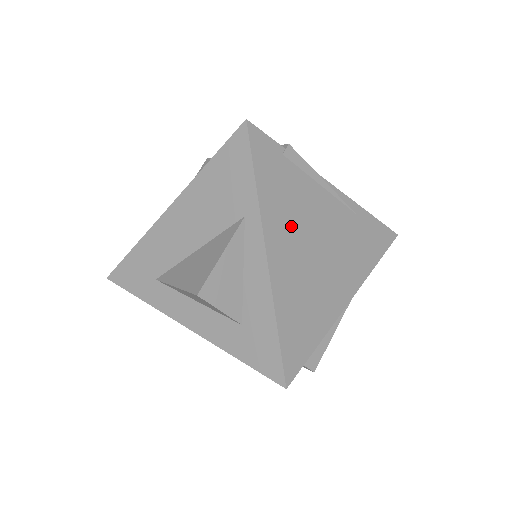
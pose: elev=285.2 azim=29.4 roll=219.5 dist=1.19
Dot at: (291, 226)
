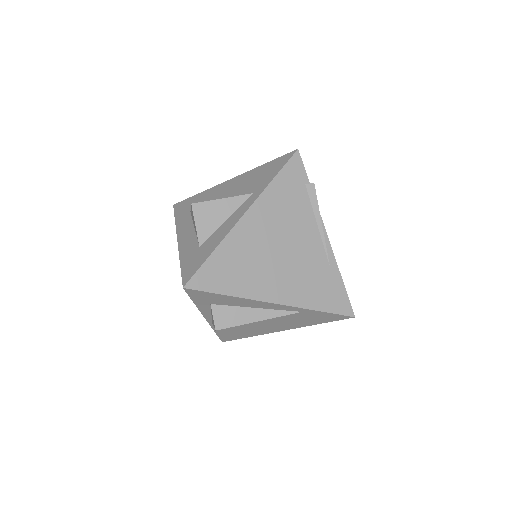
Dot at: (274, 220)
